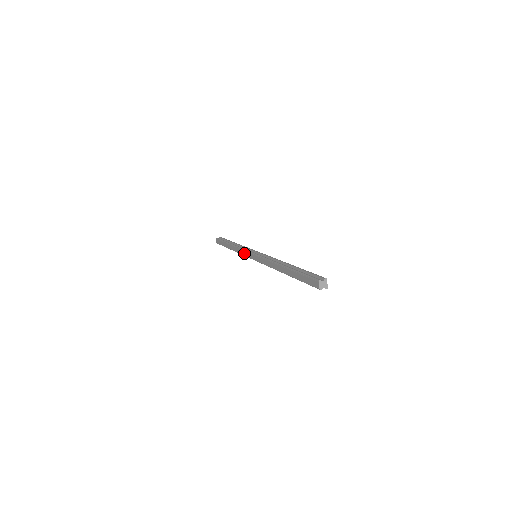
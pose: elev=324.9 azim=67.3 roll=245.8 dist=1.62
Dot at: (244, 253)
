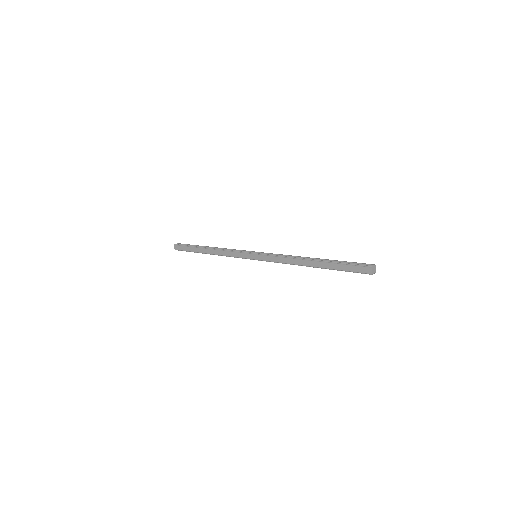
Dot at: (236, 255)
